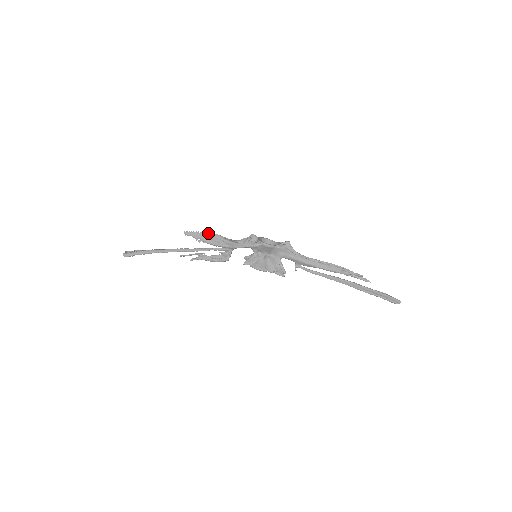
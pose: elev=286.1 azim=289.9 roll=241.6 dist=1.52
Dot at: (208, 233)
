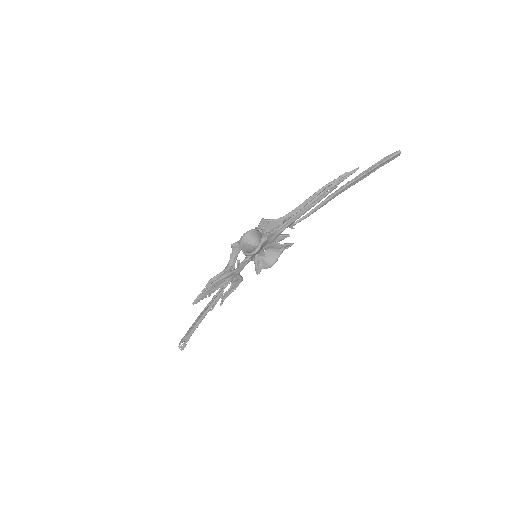
Dot at: (207, 287)
